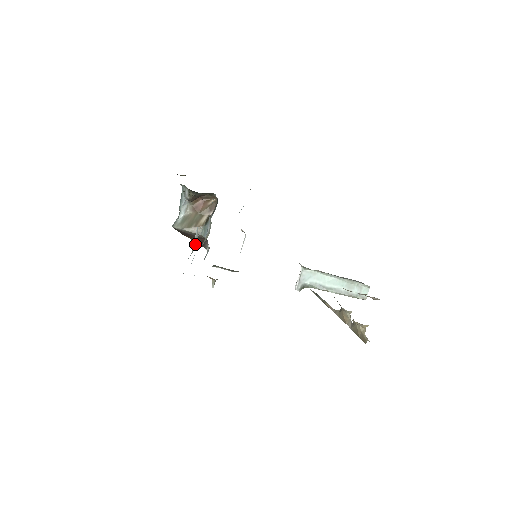
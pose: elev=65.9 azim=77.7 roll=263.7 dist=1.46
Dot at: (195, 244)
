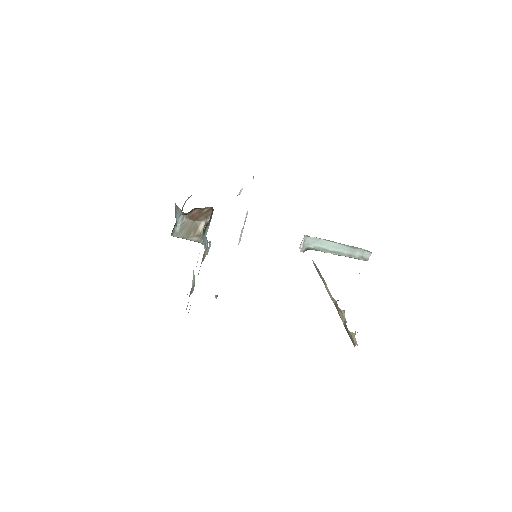
Dot at: (193, 283)
